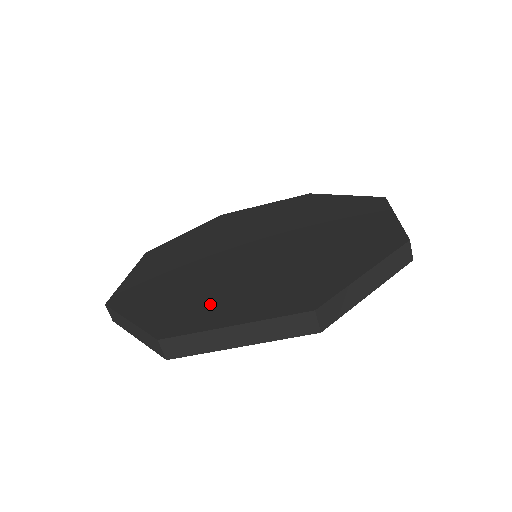
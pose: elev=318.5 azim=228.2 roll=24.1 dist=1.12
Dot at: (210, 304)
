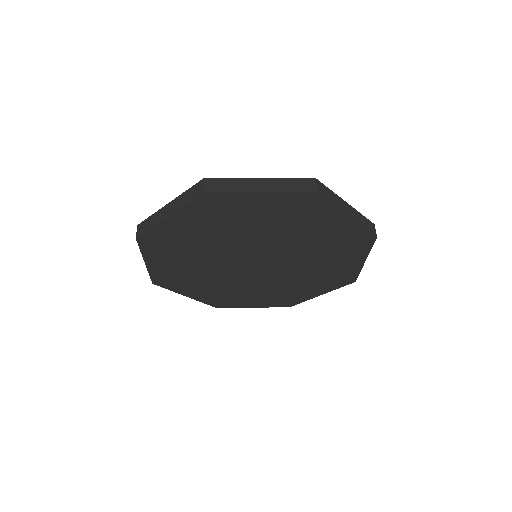
Dot at: occluded
